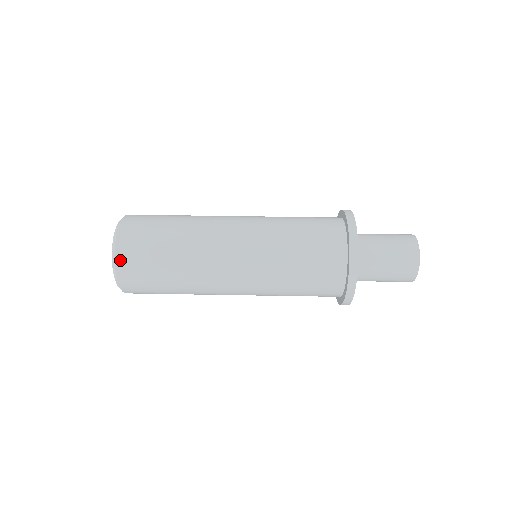
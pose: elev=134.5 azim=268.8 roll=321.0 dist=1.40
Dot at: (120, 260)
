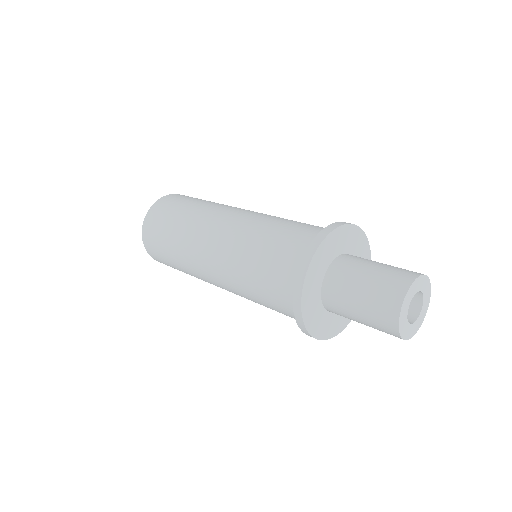
Dot at: (144, 235)
